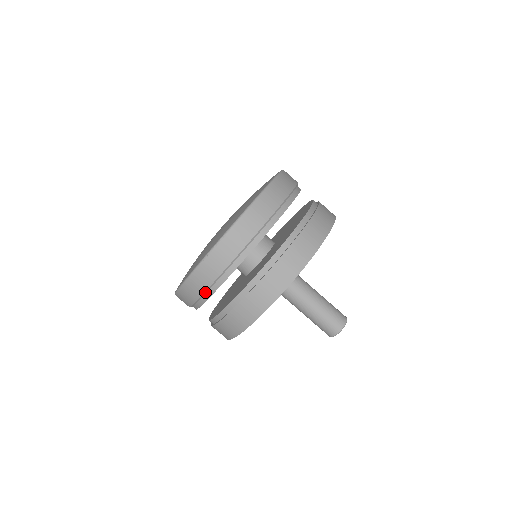
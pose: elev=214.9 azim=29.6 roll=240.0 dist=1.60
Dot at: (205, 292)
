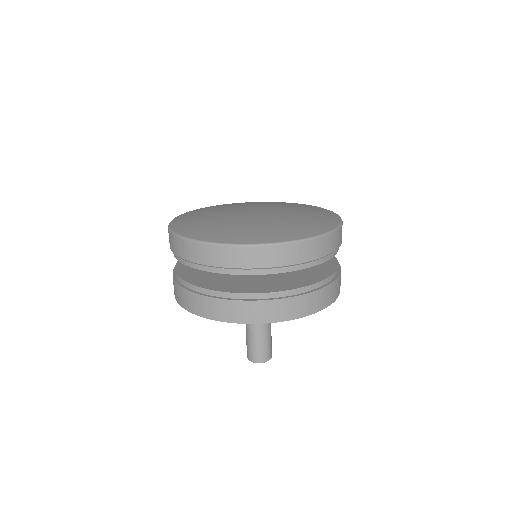
Dot at: (209, 266)
